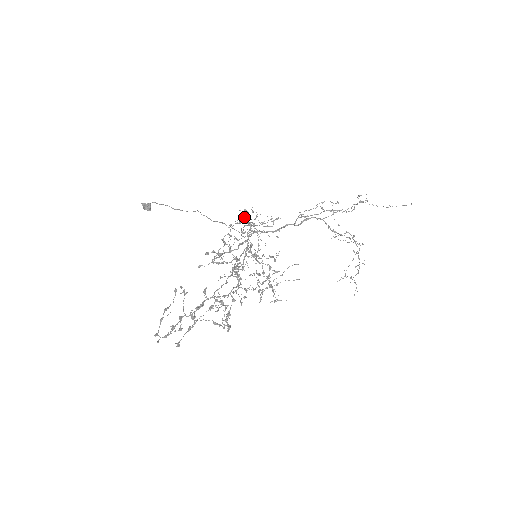
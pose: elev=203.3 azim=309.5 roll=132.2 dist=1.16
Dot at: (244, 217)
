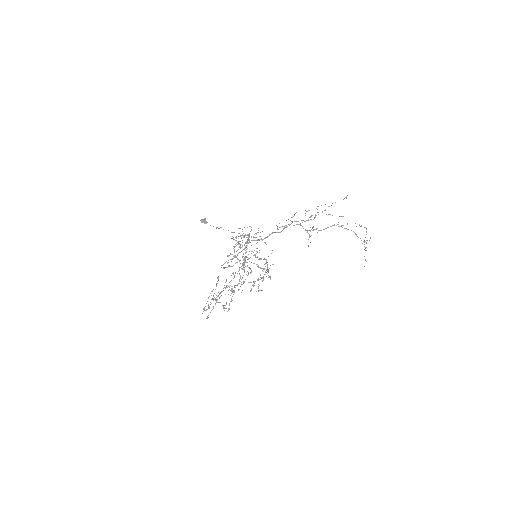
Dot at: occluded
